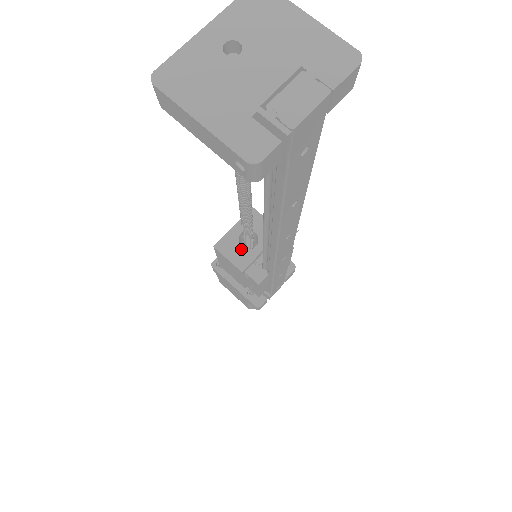
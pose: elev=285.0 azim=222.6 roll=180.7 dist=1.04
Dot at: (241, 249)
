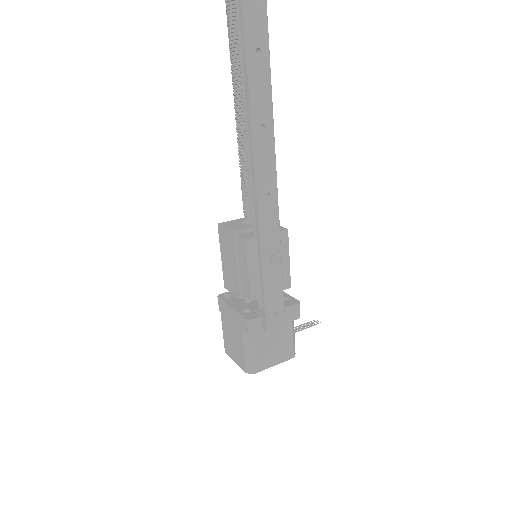
Dot at: (240, 224)
